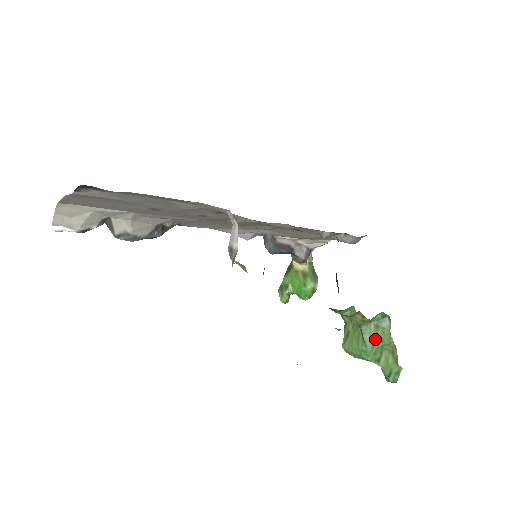
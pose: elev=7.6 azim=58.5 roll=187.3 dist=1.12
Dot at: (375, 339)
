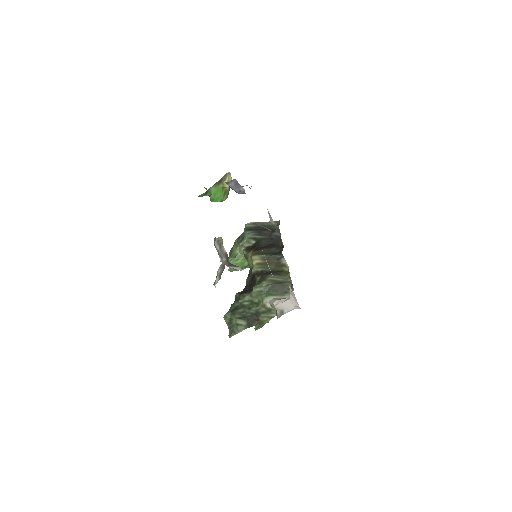
Dot at: (246, 267)
